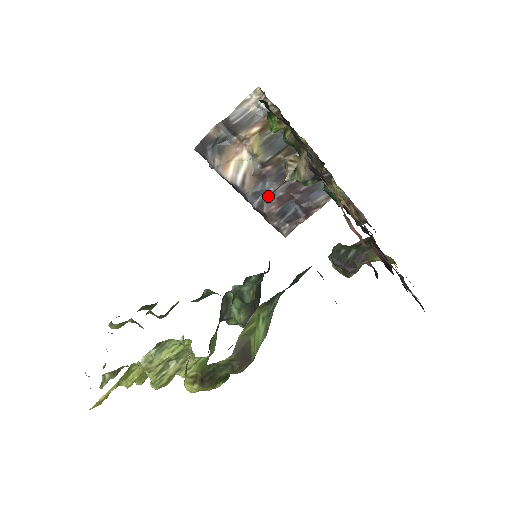
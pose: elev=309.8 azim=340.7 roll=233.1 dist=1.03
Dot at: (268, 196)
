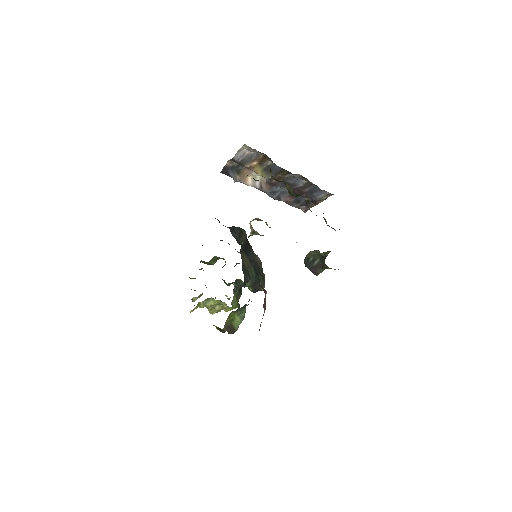
Dot at: (282, 193)
